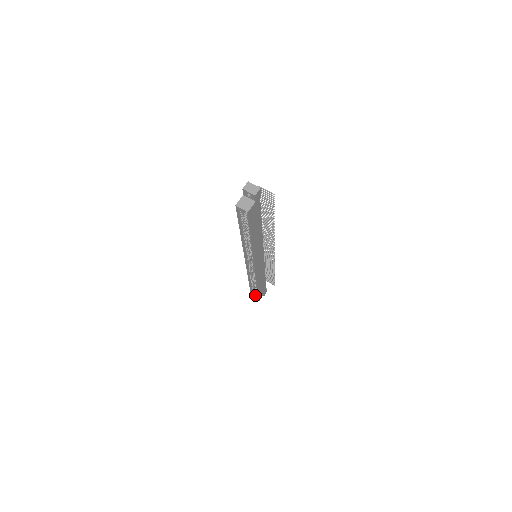
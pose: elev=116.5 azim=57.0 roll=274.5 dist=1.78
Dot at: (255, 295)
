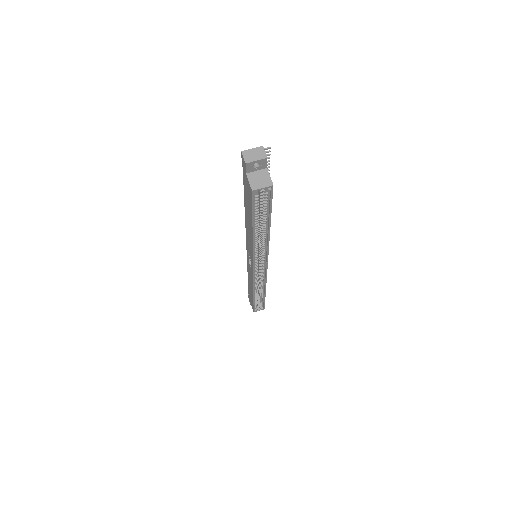
Dot at: occluded
